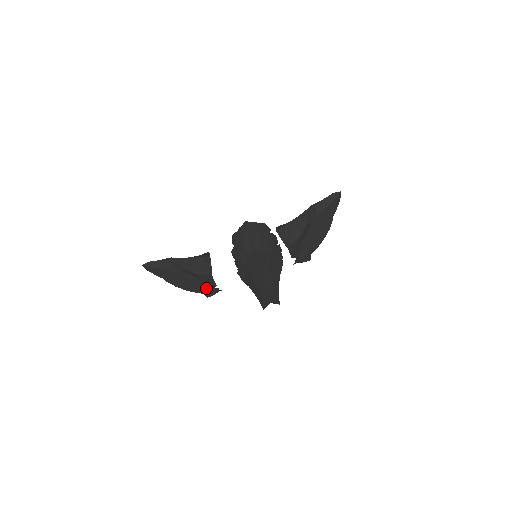
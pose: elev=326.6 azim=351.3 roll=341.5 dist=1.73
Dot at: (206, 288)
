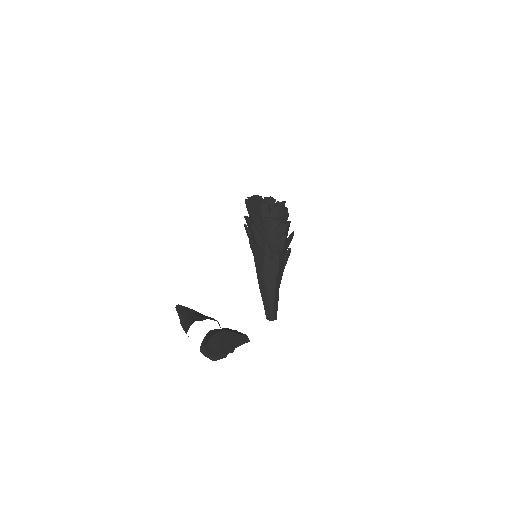
Dot at: occluded
